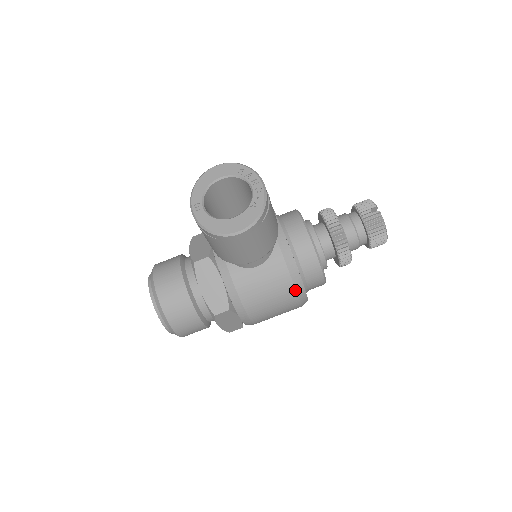
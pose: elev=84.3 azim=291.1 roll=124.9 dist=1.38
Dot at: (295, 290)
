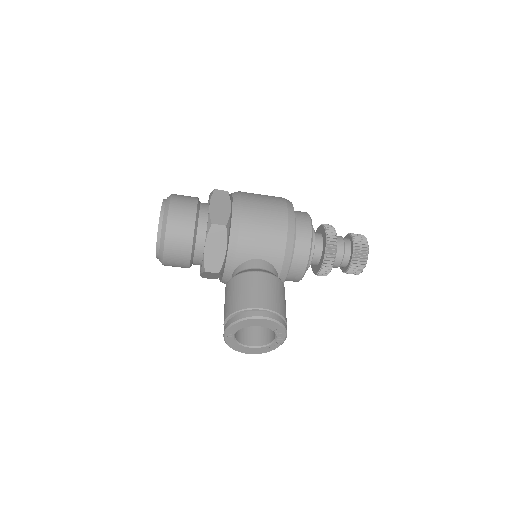
Dot at: occluded
